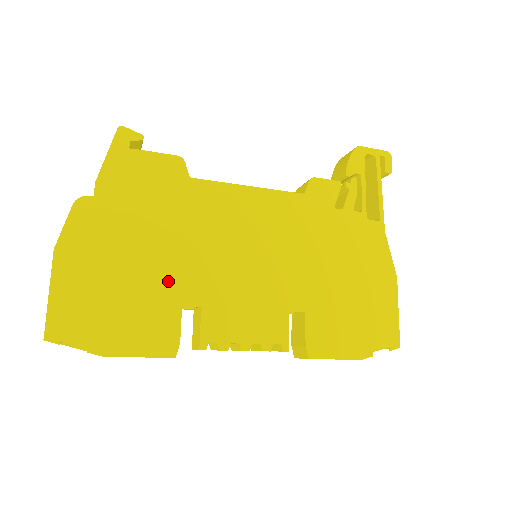
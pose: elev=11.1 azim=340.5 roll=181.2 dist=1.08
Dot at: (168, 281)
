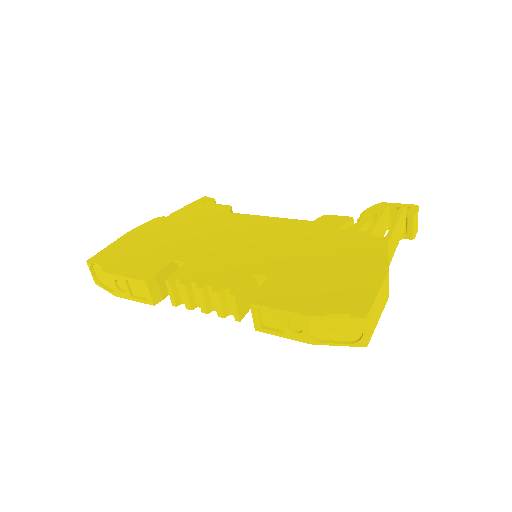
Dot at: (176, 249)
